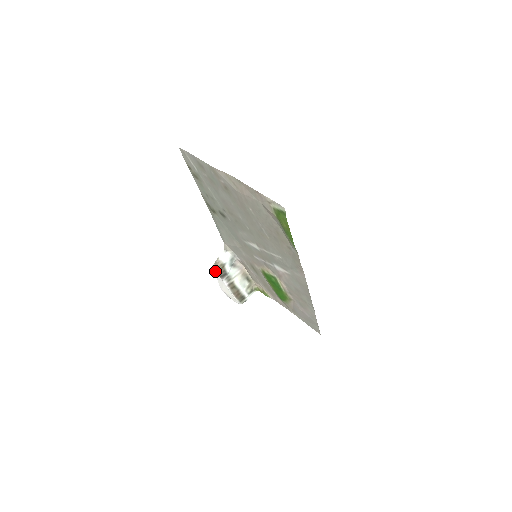
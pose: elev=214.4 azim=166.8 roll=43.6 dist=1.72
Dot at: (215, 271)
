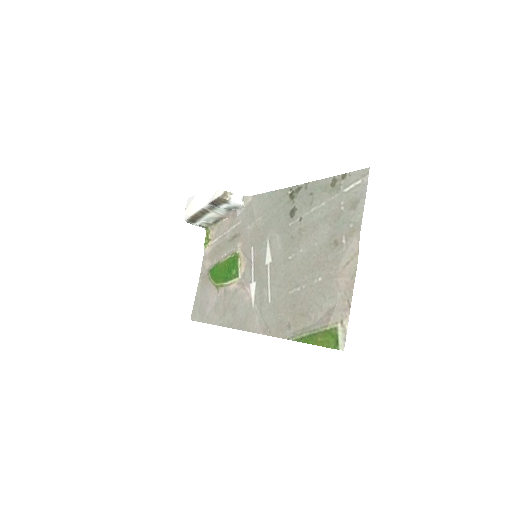
Dot at: (216, 195)
